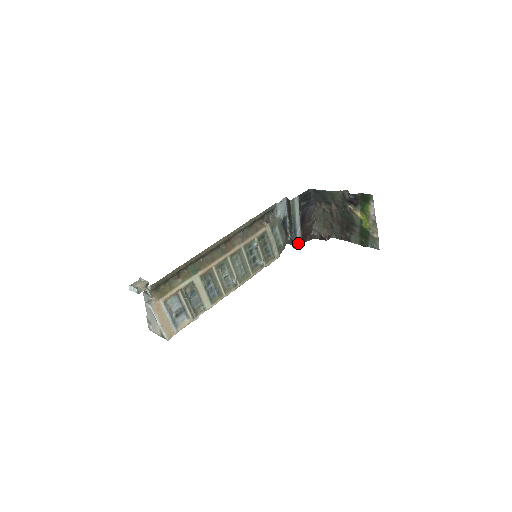
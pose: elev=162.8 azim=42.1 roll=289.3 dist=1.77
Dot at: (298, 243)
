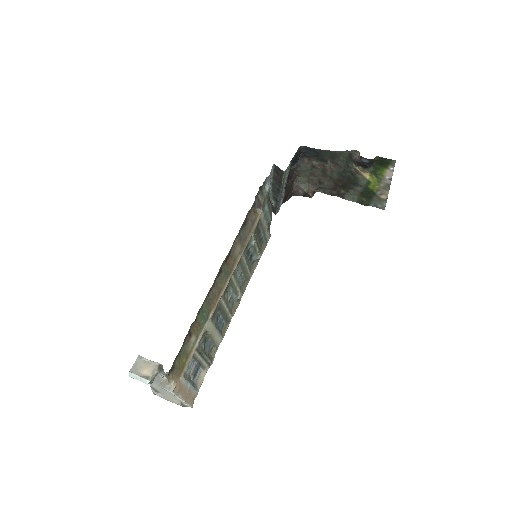
Dot at: occluded
